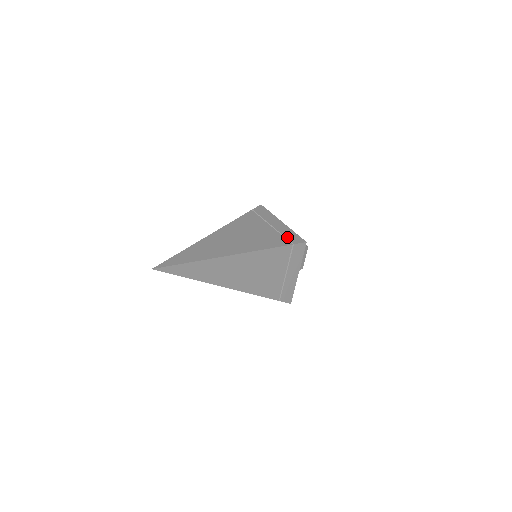
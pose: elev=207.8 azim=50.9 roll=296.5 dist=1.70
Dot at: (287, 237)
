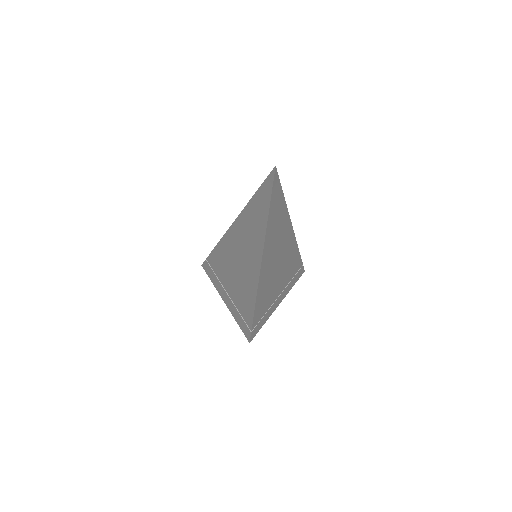
Dot at: occluded
